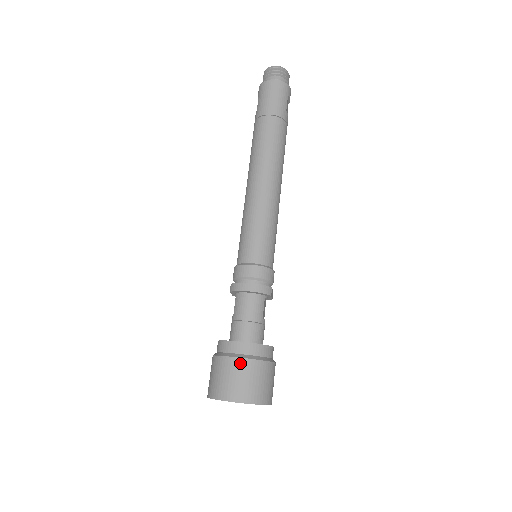
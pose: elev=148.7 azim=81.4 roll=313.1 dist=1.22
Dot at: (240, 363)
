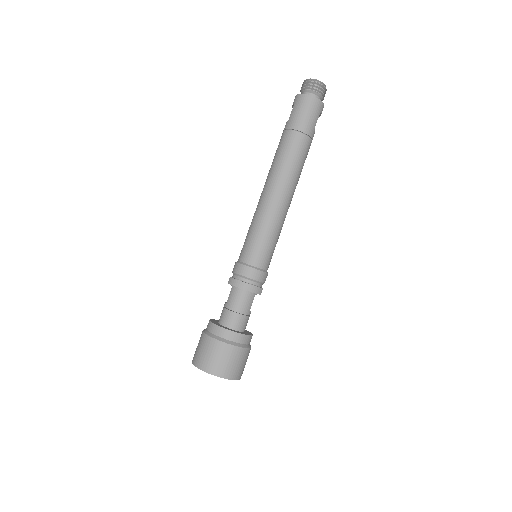
Dot at: (224, 347)
